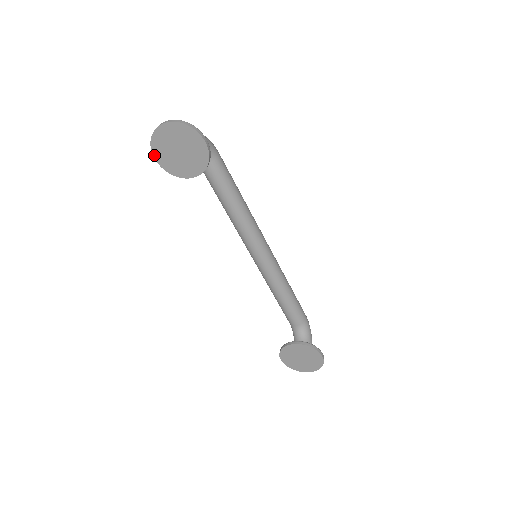
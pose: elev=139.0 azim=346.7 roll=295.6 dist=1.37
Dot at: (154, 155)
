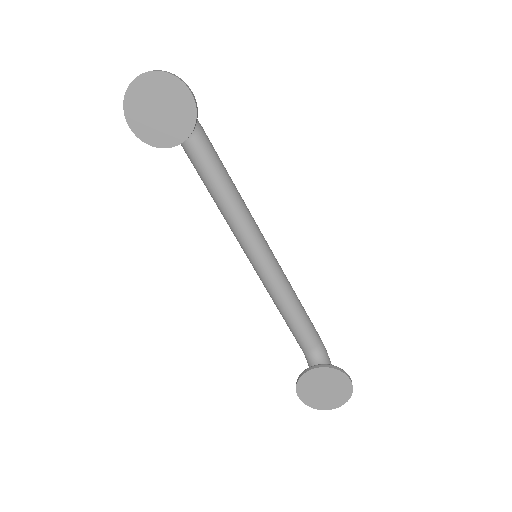
Dot at: (128, 121)
